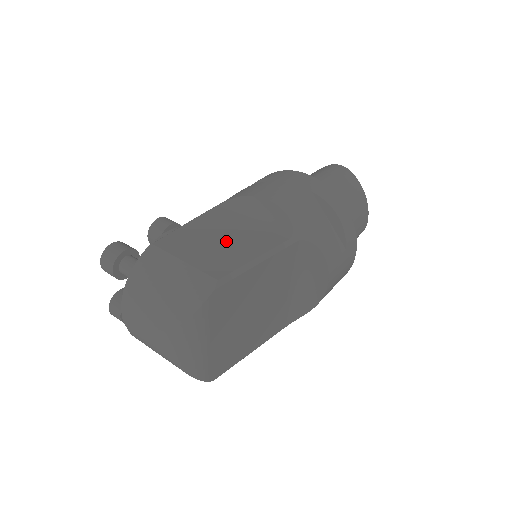
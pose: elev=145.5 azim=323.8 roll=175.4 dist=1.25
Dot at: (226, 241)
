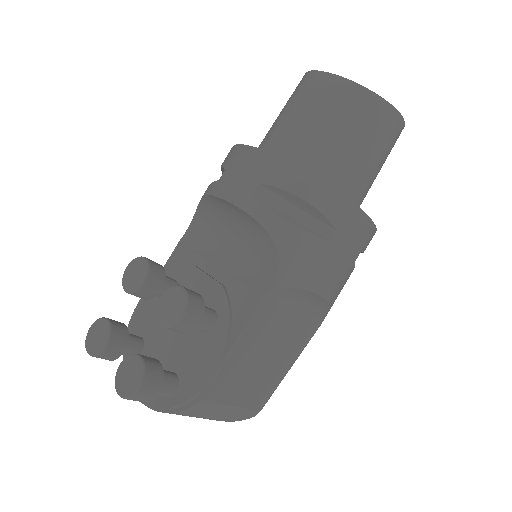
Dot at: (269, 359)
